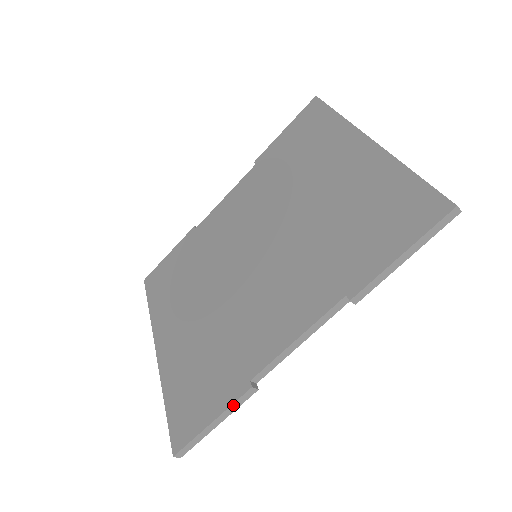
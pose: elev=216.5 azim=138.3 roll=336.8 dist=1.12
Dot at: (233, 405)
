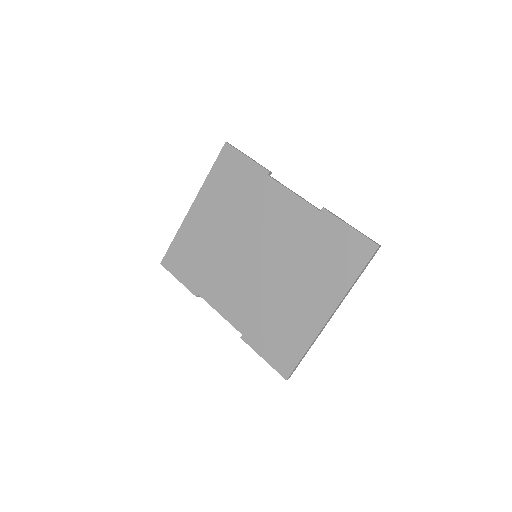
Dot at: (188, 289)
